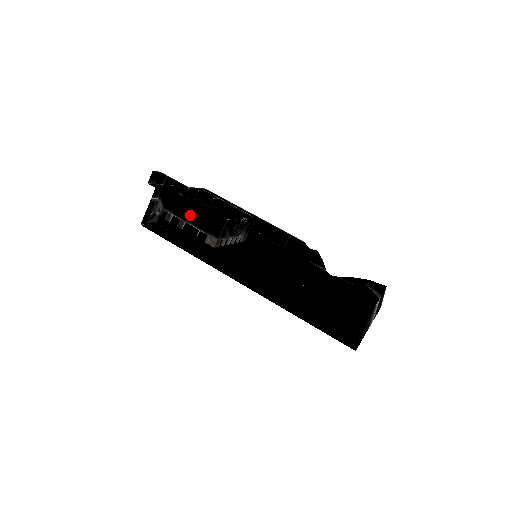
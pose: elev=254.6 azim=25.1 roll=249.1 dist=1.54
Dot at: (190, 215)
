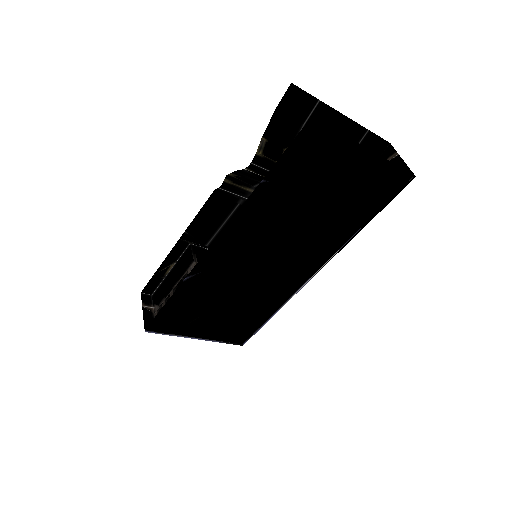
Dot at: (173, 281)
